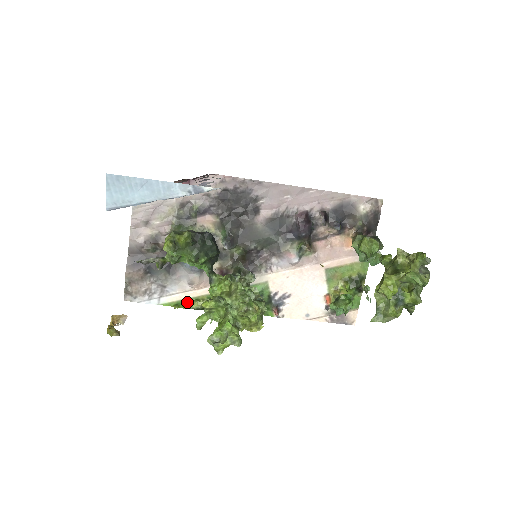
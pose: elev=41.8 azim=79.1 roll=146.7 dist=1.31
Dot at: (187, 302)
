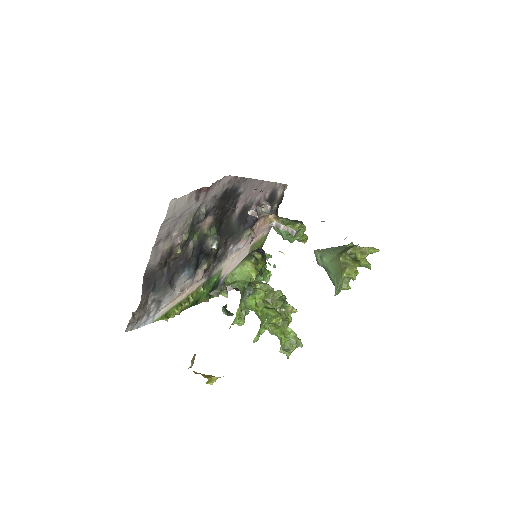
Dot at: (173, 310)
